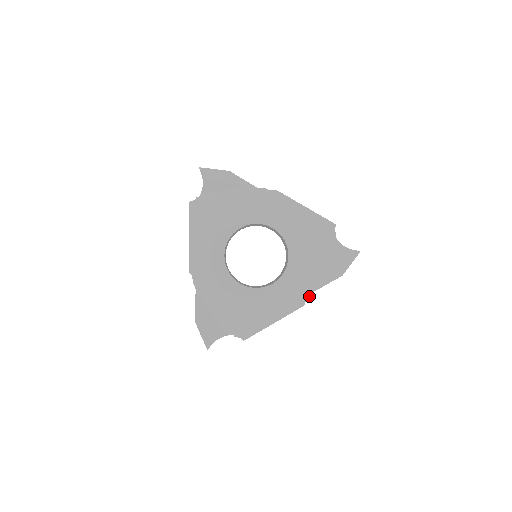
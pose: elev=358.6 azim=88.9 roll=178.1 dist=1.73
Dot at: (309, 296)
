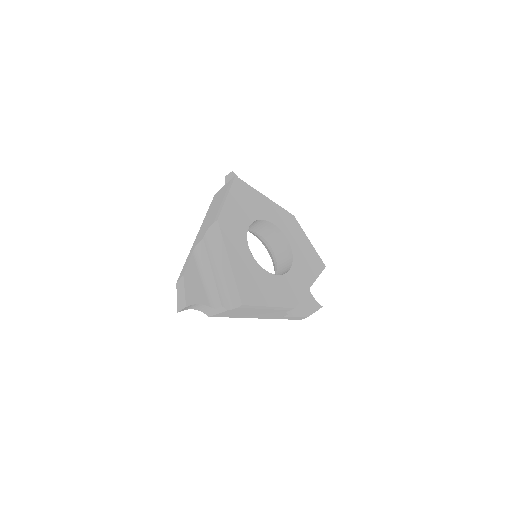
Dot at: (288, 312)
